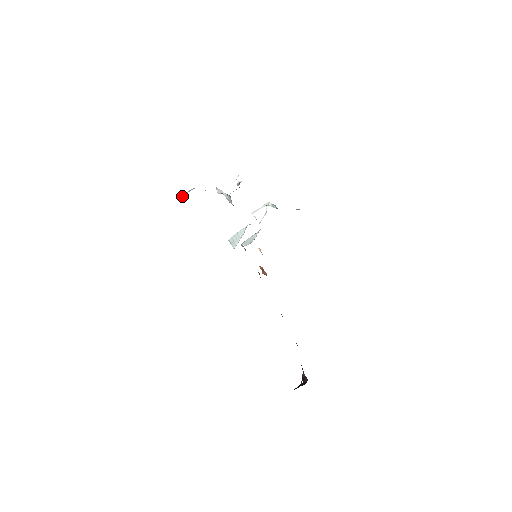
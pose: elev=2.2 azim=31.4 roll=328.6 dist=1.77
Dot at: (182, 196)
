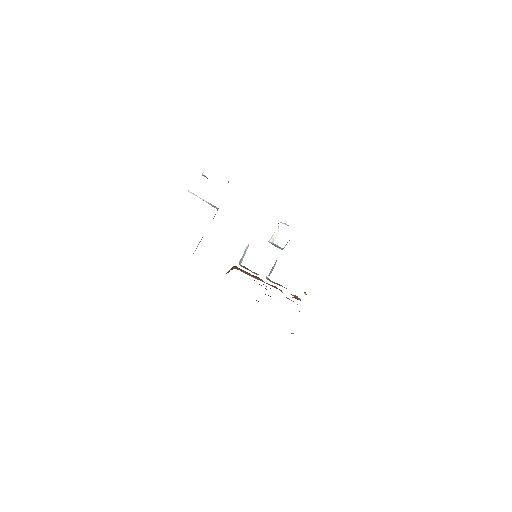
Dot at: occluded
